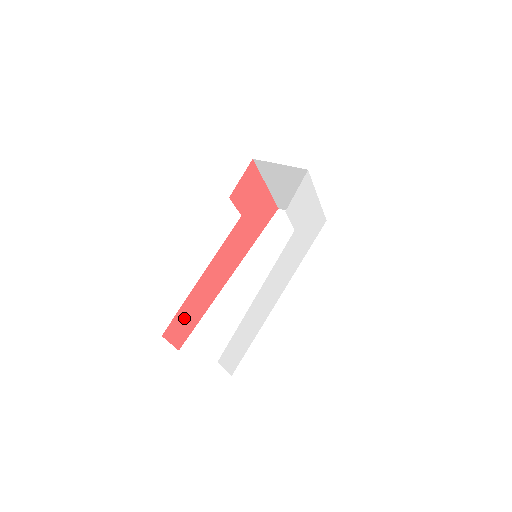
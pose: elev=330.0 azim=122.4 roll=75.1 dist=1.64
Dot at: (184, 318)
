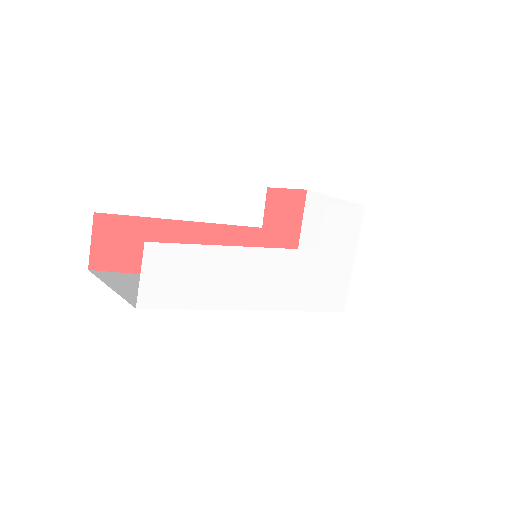
Dot at: (130, 238)
